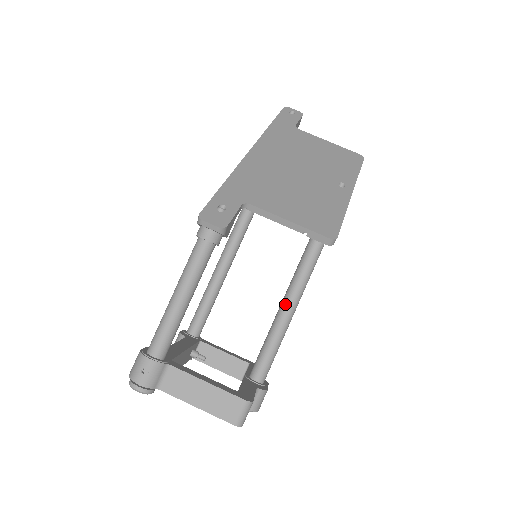
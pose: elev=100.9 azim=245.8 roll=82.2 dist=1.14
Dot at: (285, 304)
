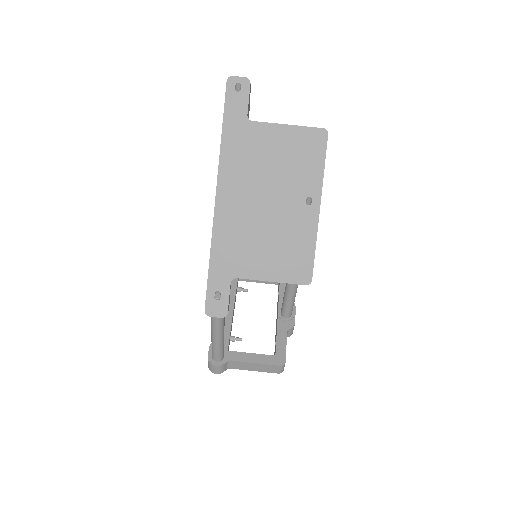
Dot at: occluded
